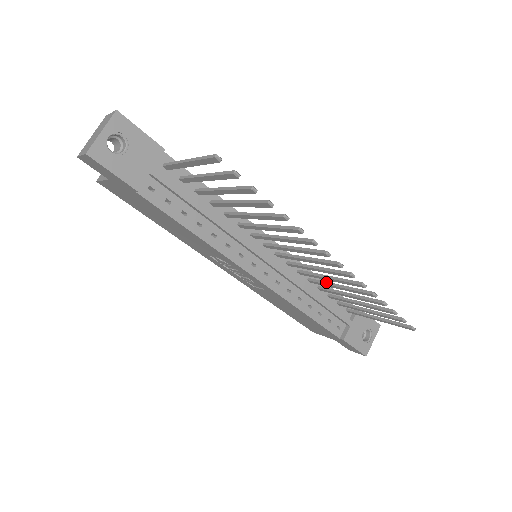
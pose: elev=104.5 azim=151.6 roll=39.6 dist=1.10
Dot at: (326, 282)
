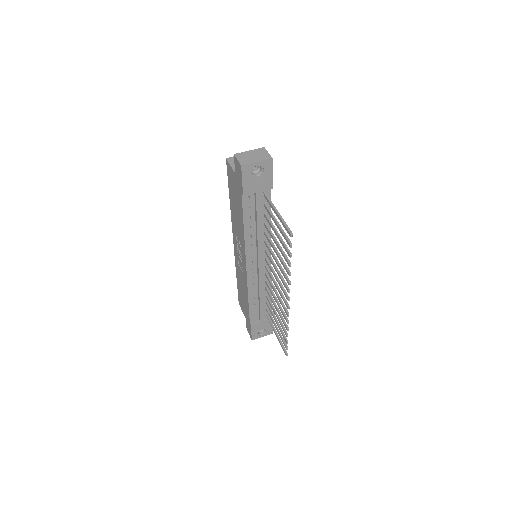
Dot at: (273, 299)
